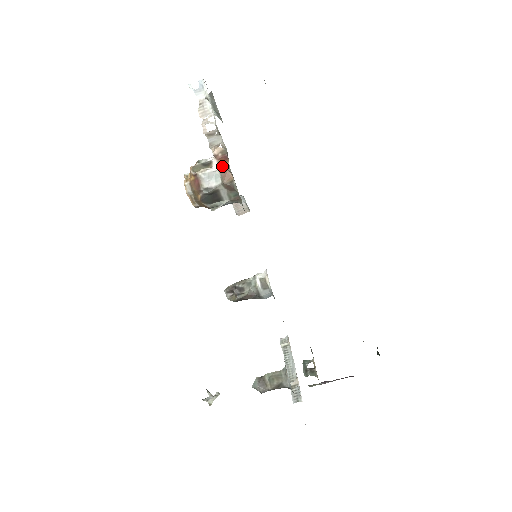
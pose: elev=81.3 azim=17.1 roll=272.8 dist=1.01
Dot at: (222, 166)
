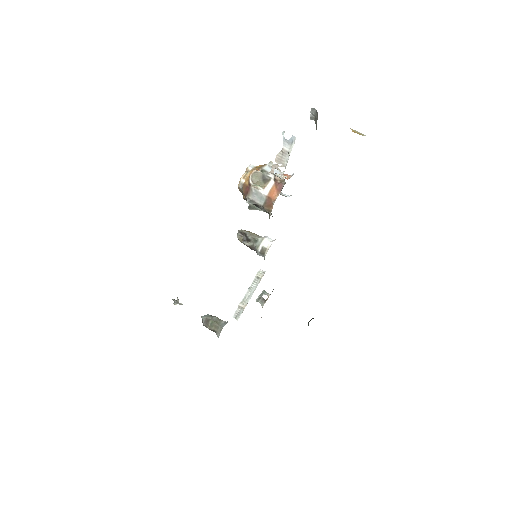
Dot at: (271, 196)
